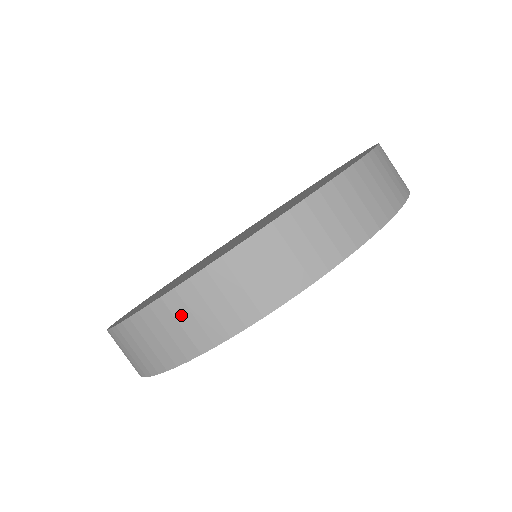
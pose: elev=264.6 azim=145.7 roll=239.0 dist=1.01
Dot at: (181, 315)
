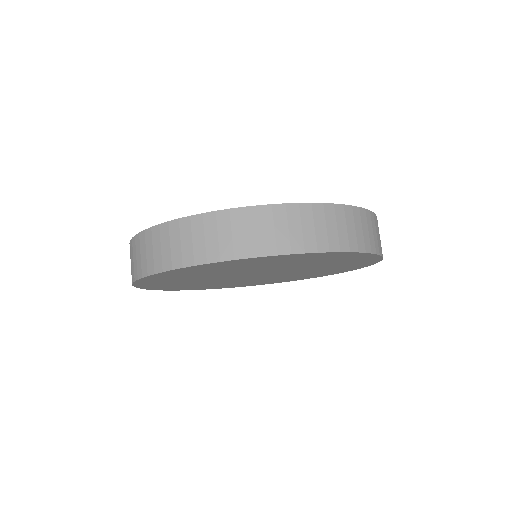
Dot at: (293, 222)
